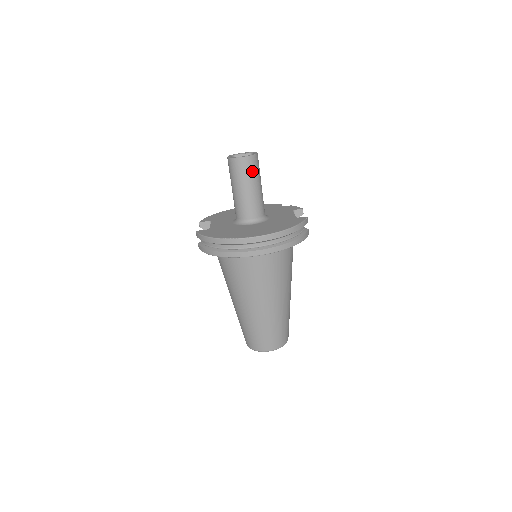
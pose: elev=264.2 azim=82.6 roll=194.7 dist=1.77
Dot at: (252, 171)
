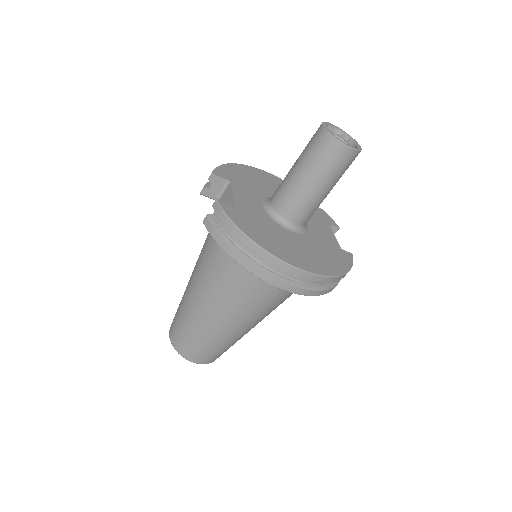
Dot at: (343, 169)
